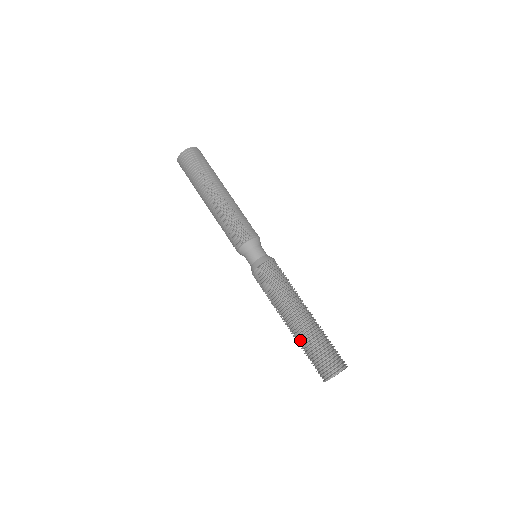
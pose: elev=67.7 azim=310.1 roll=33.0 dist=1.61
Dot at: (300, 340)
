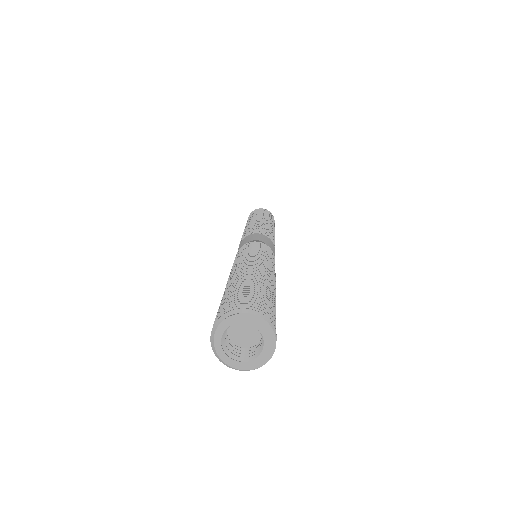
Dot at: (236, 281)
